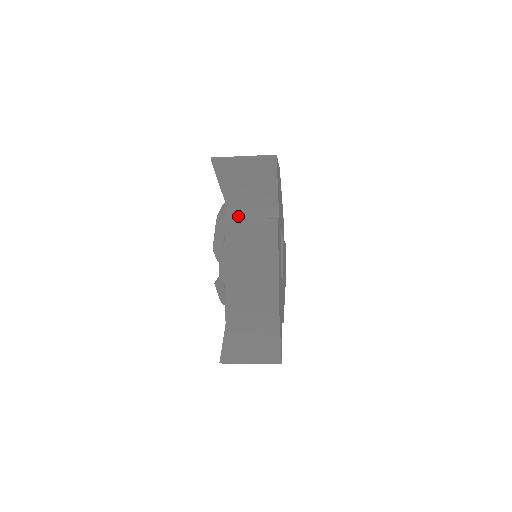
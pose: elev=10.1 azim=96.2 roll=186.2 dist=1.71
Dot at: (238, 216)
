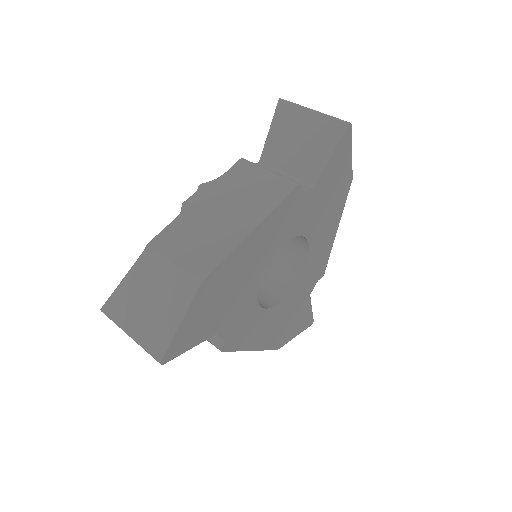
Dot at: occluded
